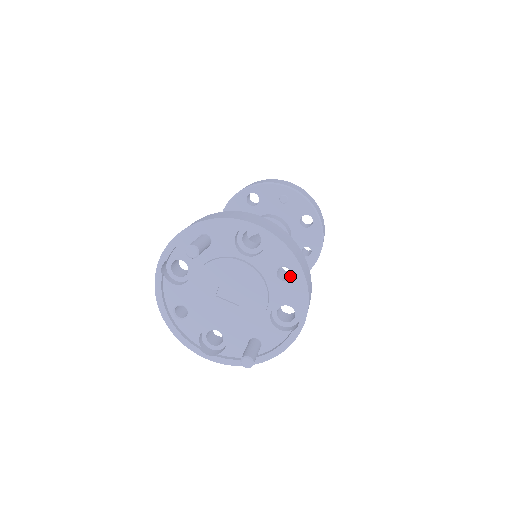
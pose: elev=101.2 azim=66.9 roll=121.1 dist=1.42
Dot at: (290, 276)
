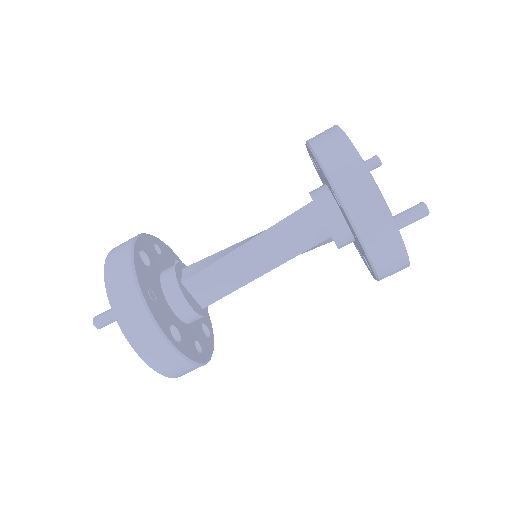
Dot at: occluded
